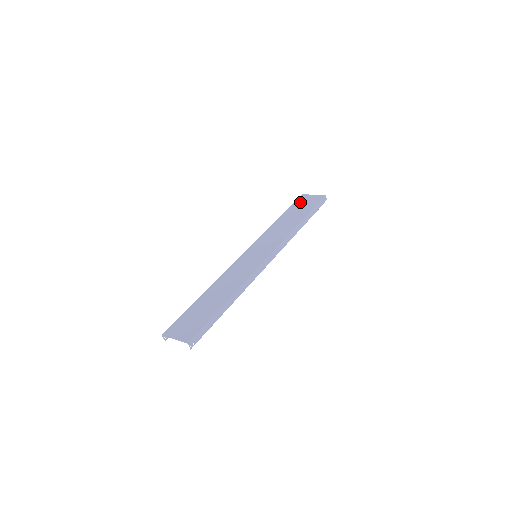
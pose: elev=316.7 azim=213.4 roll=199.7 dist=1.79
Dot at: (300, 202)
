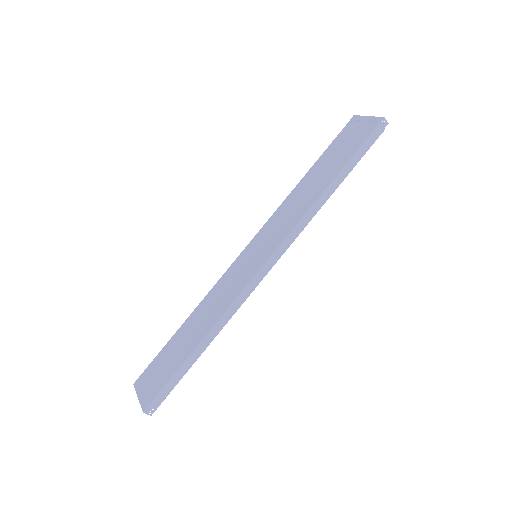
Dot at: (344, 135)
